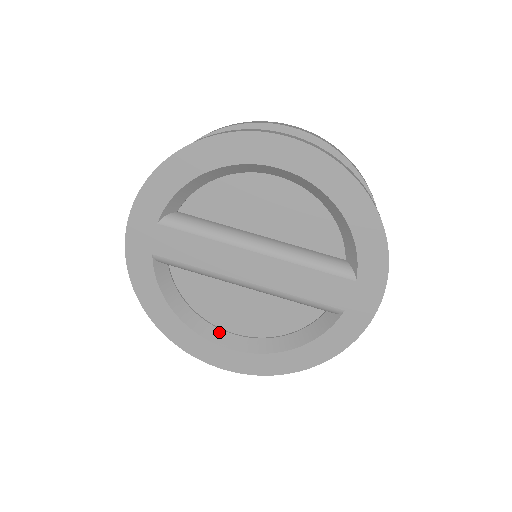
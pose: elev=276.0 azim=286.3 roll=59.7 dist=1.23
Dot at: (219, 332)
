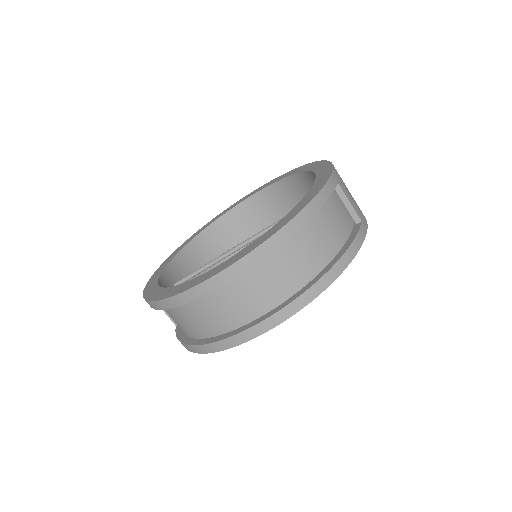
Dot at: occluded
